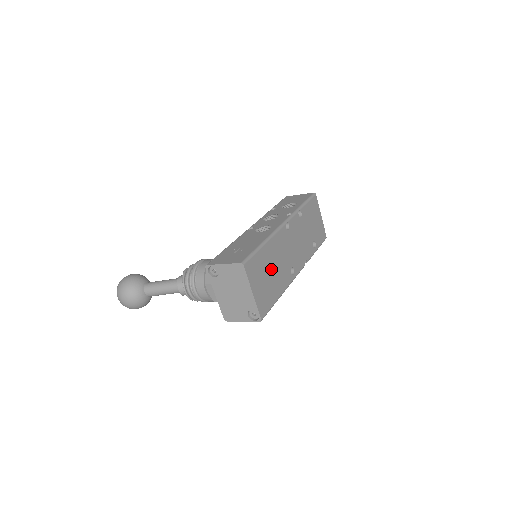
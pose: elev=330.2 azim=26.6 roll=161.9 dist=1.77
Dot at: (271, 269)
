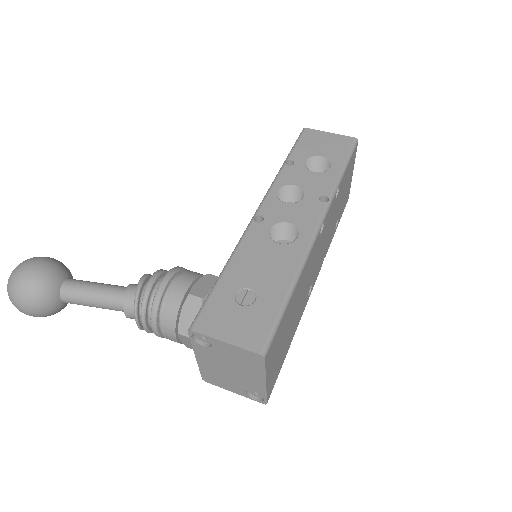
Dot at: (291, 318)
